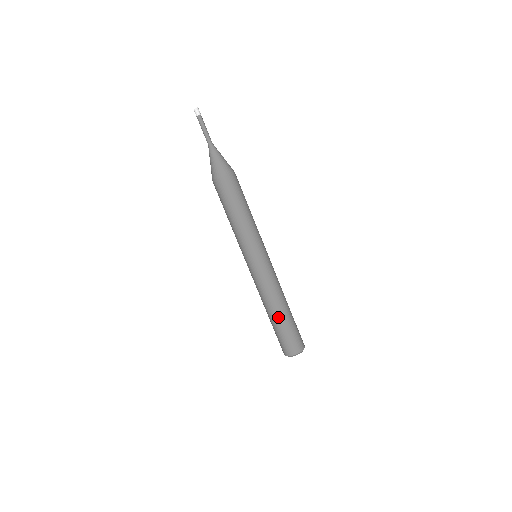
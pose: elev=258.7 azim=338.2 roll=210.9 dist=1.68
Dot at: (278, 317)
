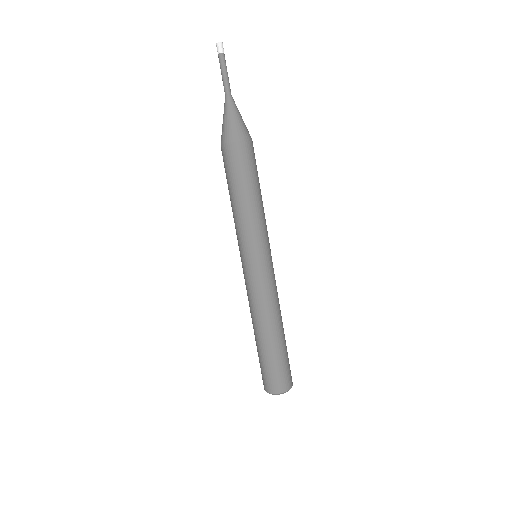
Dot at: (272, 340)
